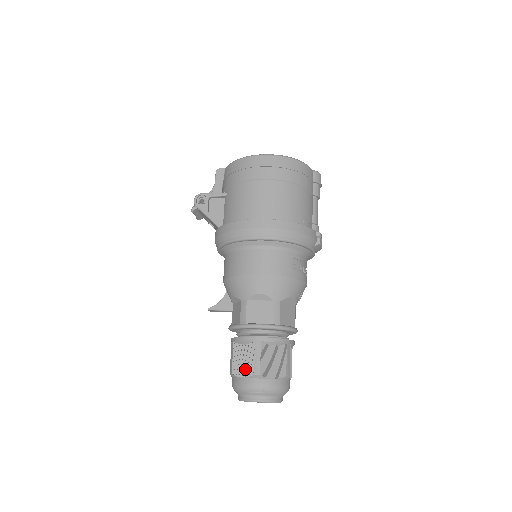
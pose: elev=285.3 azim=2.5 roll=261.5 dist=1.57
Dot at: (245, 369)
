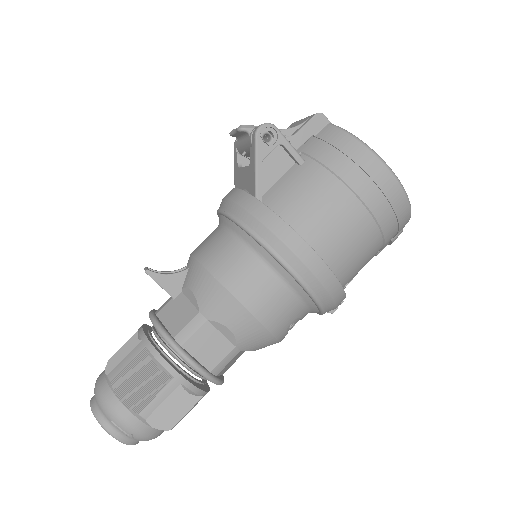
Dot at: (133, 396)
